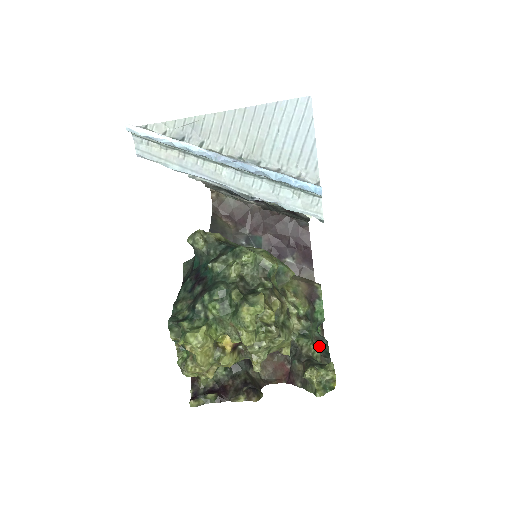
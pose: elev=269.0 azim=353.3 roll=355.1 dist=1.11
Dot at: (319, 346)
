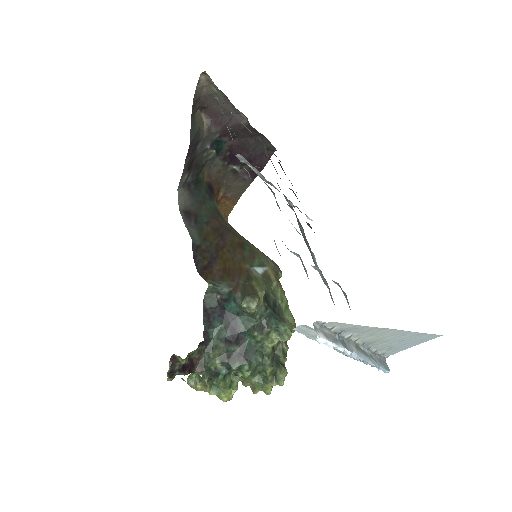
Dot at: occluded
